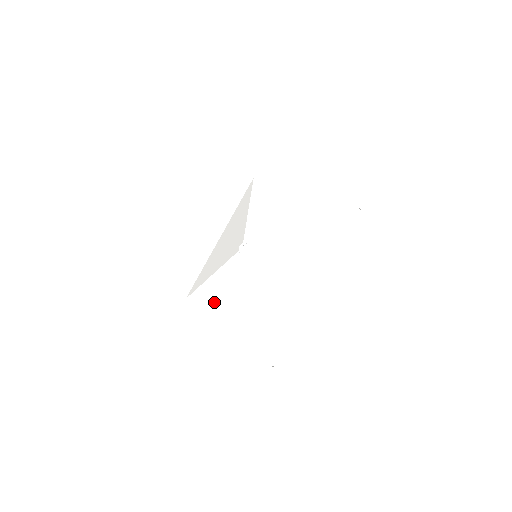
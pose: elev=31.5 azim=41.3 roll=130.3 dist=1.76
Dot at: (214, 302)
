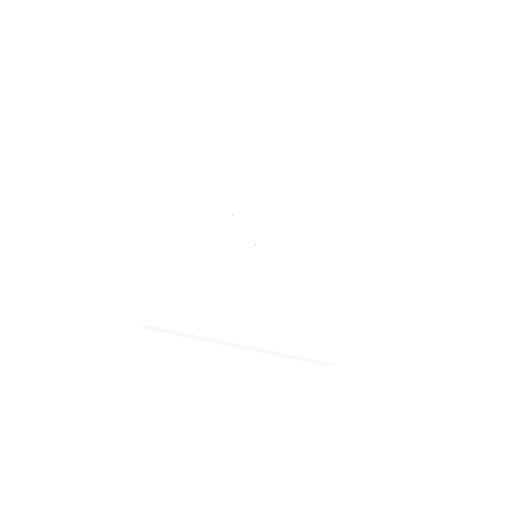
Dot at: (192, 217)
